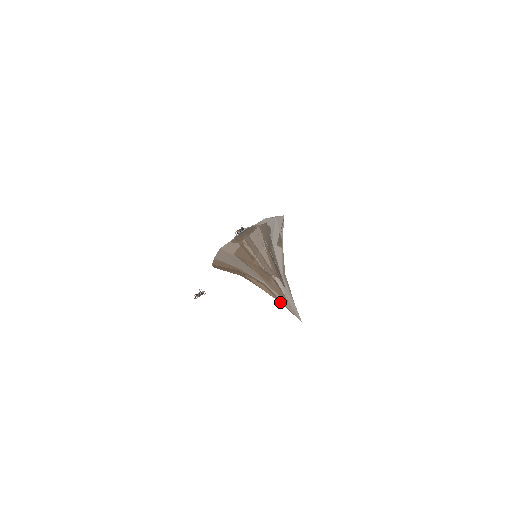
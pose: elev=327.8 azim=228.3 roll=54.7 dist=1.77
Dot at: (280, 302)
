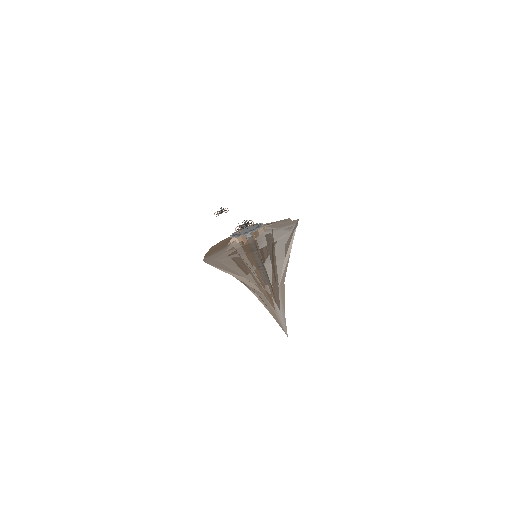
Dot at: occluded
